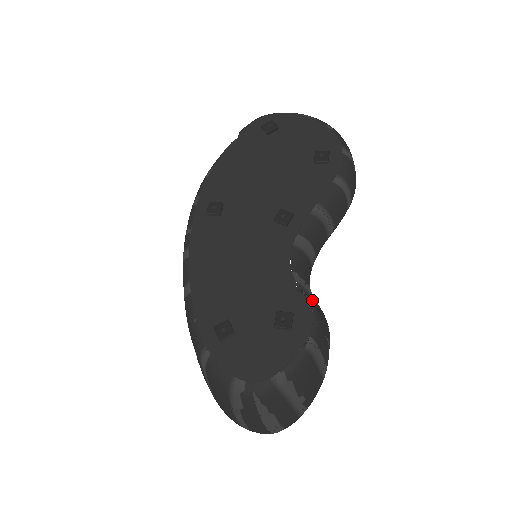
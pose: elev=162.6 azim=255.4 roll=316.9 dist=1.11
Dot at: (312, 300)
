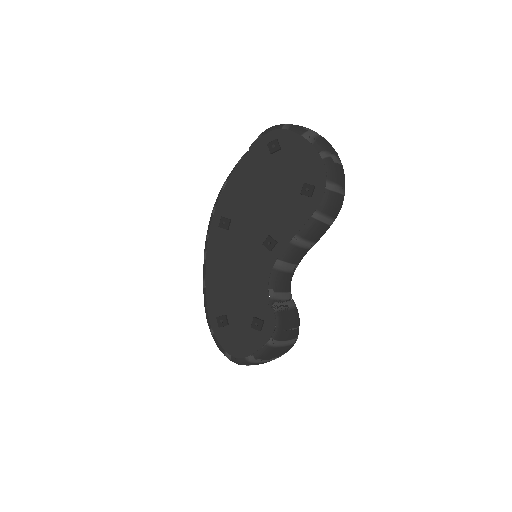
Dot at: (280, 310)
